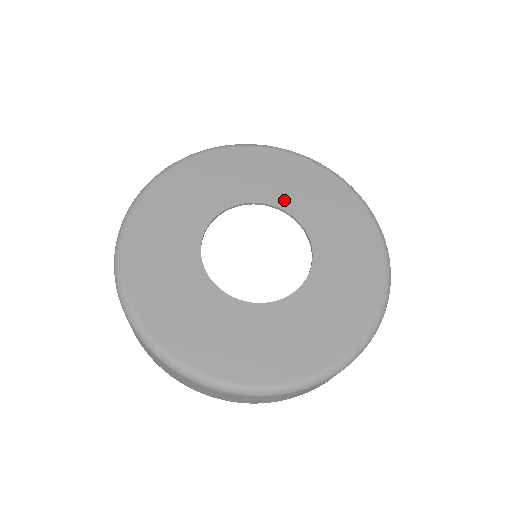
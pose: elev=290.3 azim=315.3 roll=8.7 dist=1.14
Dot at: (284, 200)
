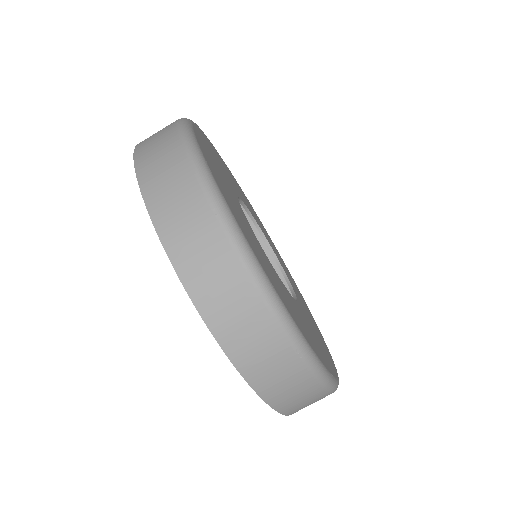
Dot at: (295, 290)
